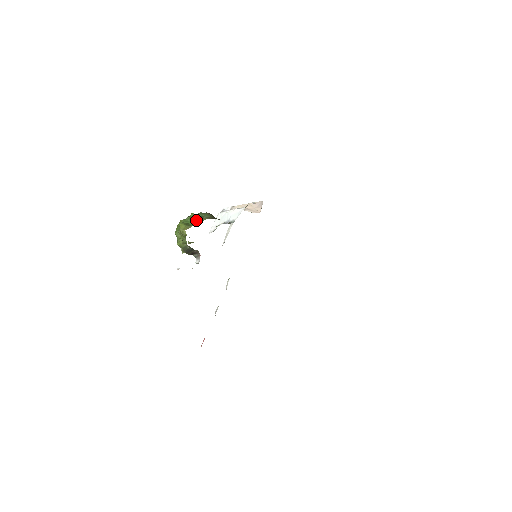
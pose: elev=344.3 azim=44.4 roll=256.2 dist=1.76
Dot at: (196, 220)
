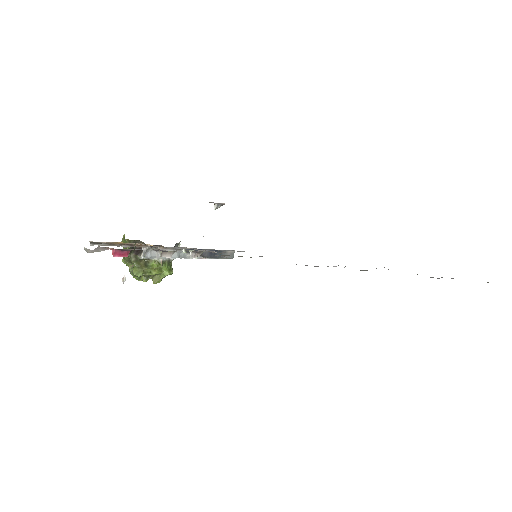
Dot at: occluded
